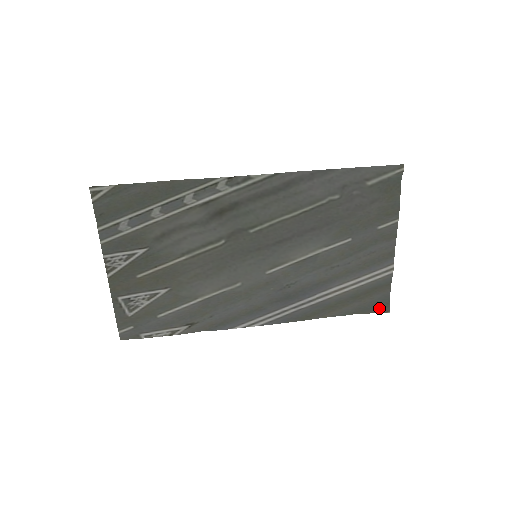
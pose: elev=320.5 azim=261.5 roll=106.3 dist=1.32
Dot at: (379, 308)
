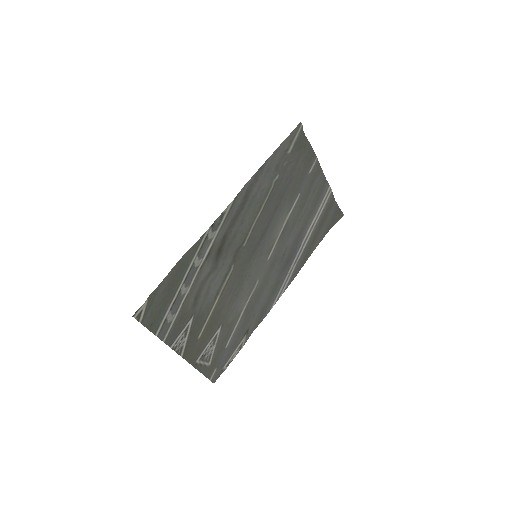
Dot at: (337, 218)
